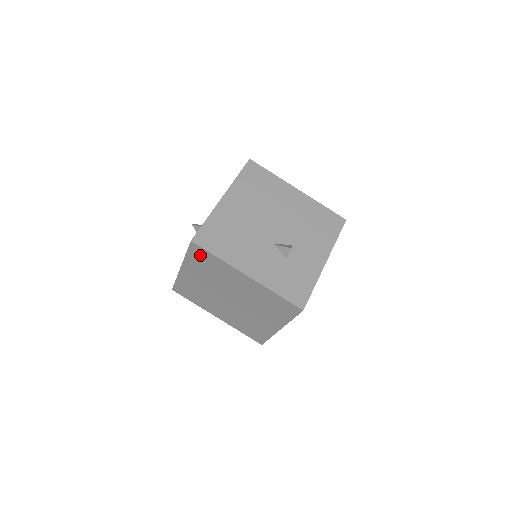
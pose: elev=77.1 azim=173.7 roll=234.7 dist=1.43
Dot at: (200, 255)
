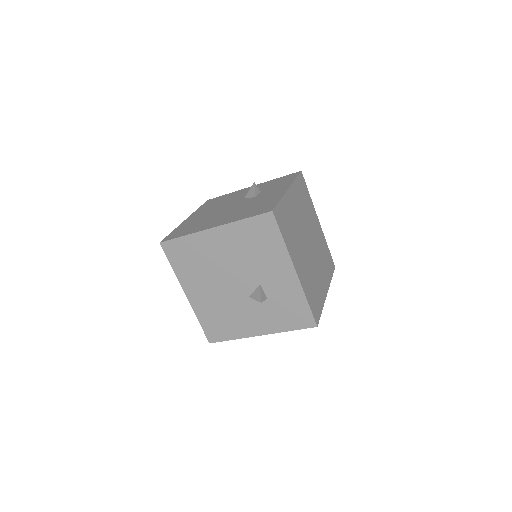
Dot at: occluded
